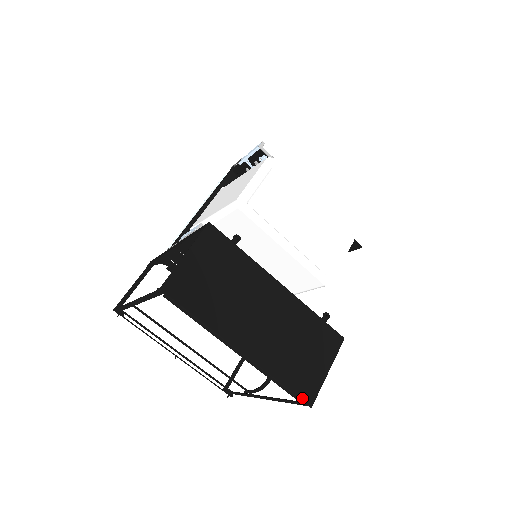
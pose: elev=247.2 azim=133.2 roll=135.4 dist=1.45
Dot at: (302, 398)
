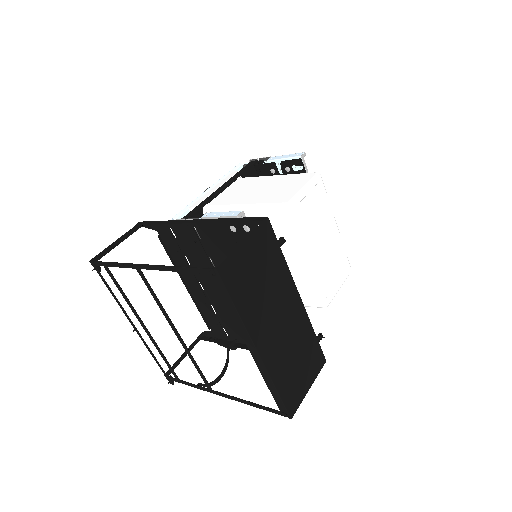
Dot at: (287, 409)
